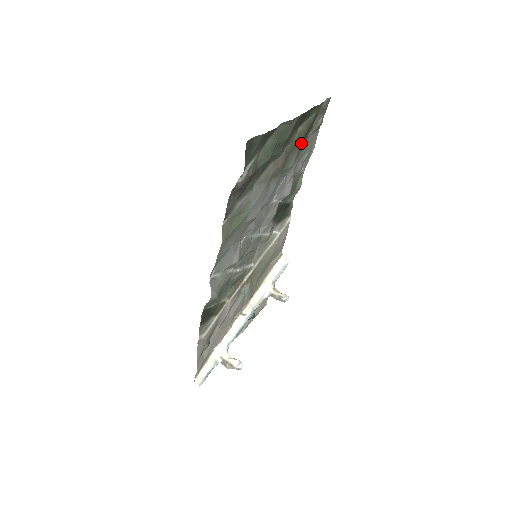
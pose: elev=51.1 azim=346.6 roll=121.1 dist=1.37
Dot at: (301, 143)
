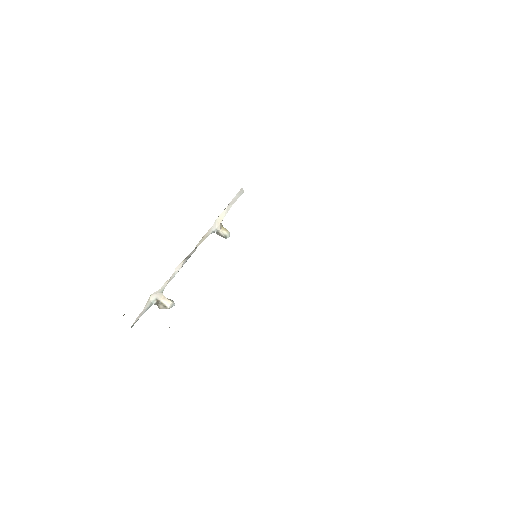
Dot at: occluded
